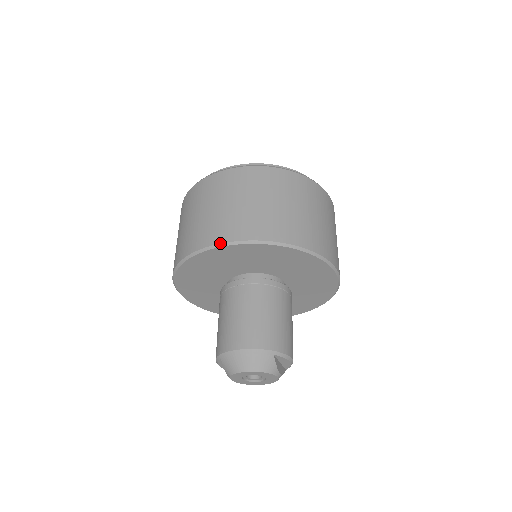
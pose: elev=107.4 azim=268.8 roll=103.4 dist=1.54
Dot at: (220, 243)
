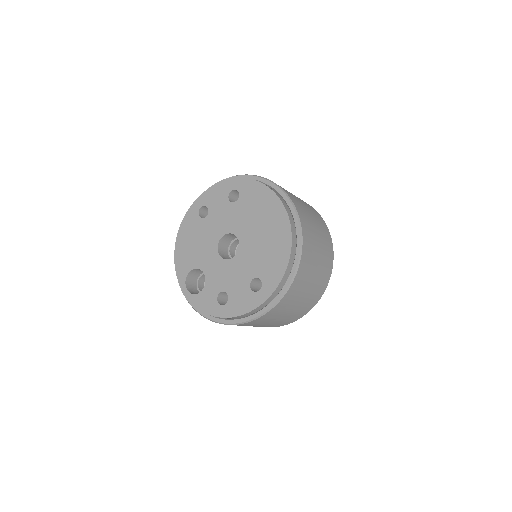
Dot at: occluded
